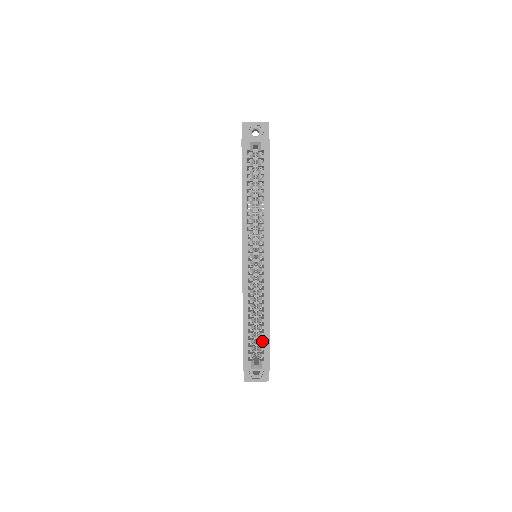
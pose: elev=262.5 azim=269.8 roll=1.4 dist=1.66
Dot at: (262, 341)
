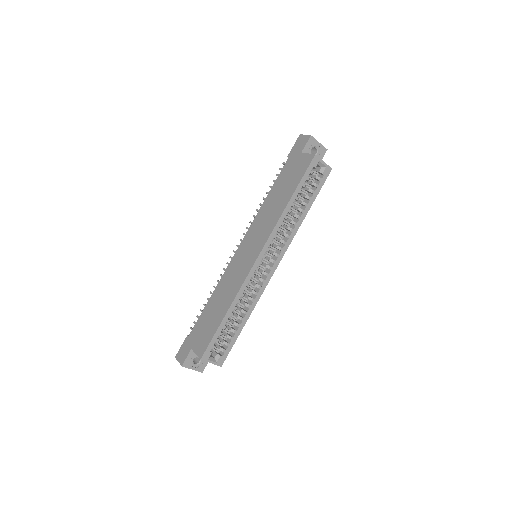
Dot at: (231, 337)
